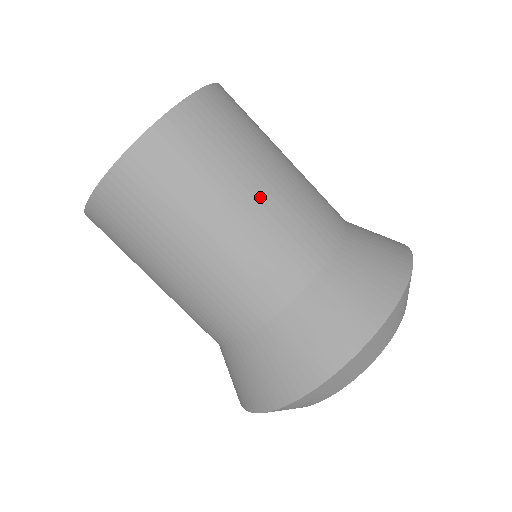
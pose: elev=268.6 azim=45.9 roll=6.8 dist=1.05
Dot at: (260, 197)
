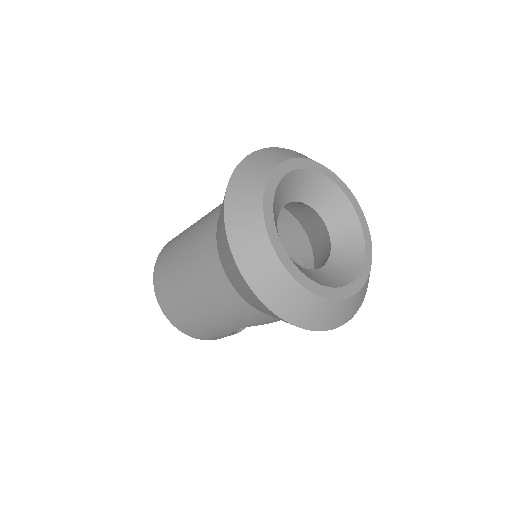
Dot at: occluded
